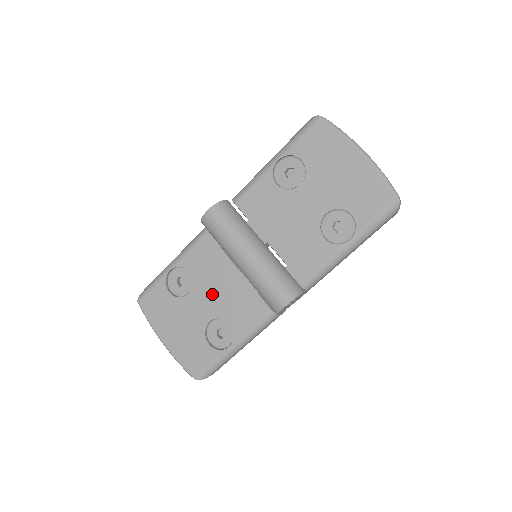
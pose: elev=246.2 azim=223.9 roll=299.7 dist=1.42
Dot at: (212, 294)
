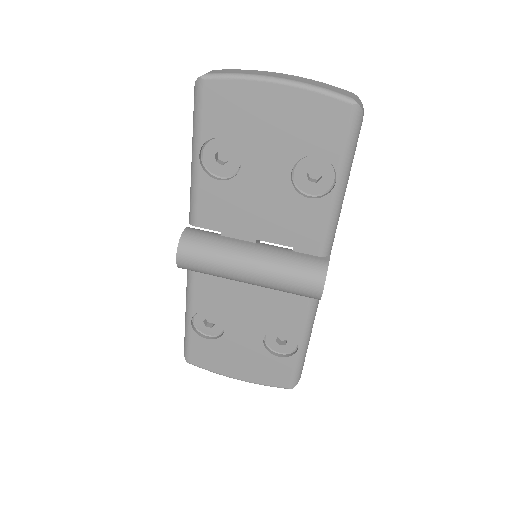
Dot at: (245, 317)
